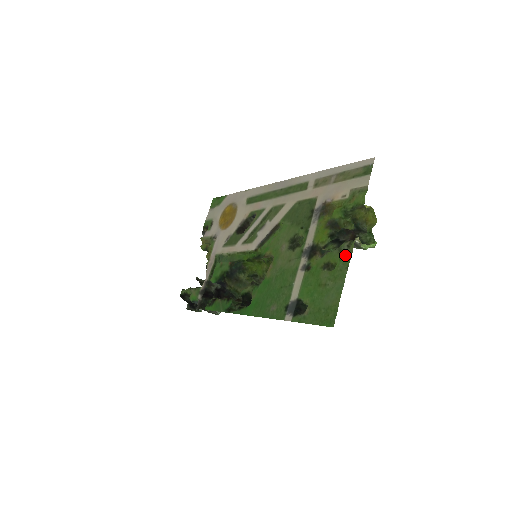
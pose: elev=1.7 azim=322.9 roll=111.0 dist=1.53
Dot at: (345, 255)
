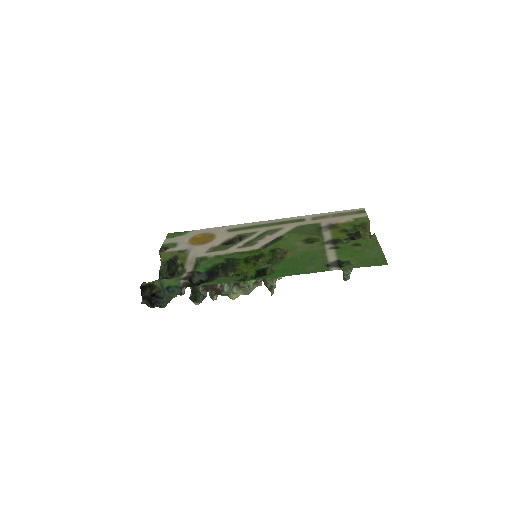
Dot at: (371, 239)
